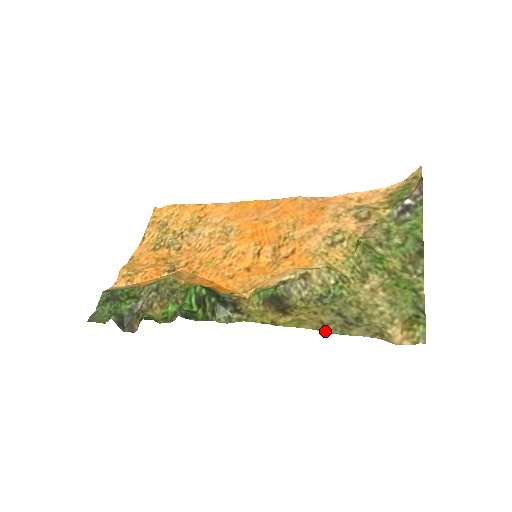
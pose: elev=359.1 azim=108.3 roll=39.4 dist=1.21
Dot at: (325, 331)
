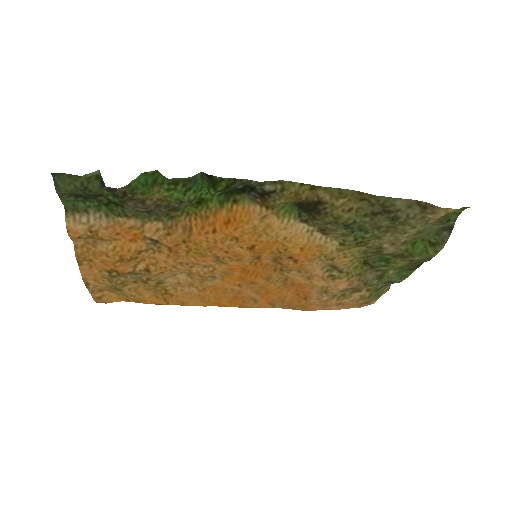
Dot at: (369, 195)
